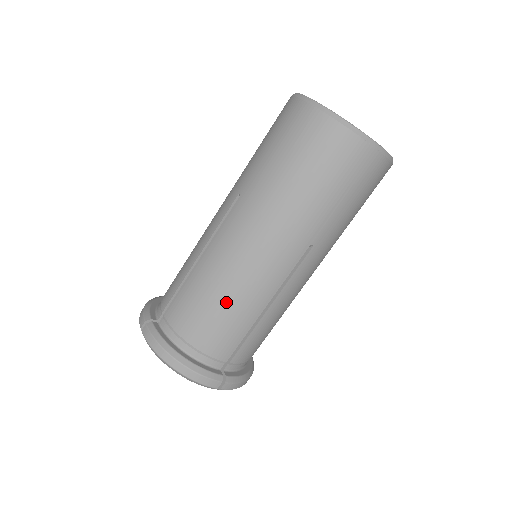
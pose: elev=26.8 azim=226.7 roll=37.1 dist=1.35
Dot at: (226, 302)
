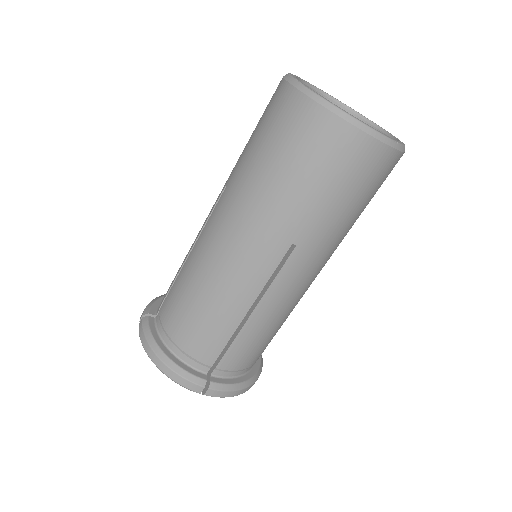
Dot at: (282, 324)
